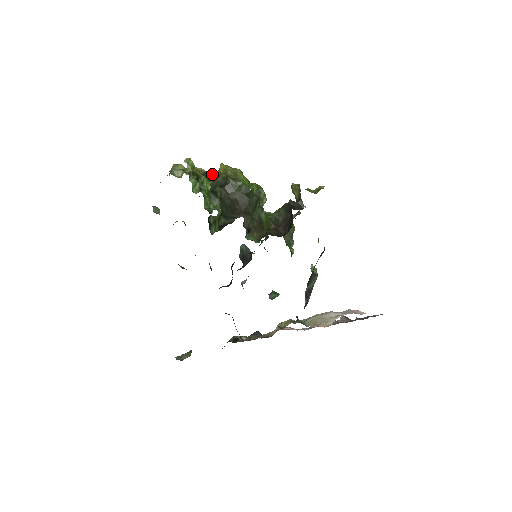
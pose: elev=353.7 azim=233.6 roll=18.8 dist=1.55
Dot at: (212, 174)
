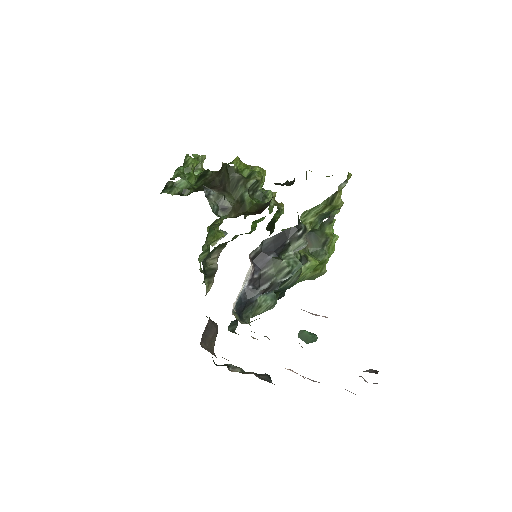
Dot at: occluded
